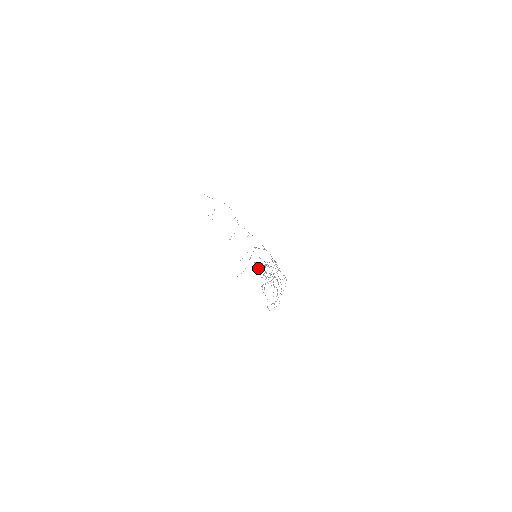
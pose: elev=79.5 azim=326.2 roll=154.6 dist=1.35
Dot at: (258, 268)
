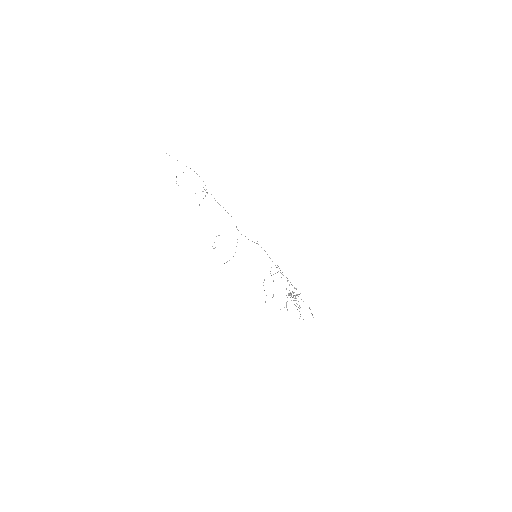
Dot at: occluded
